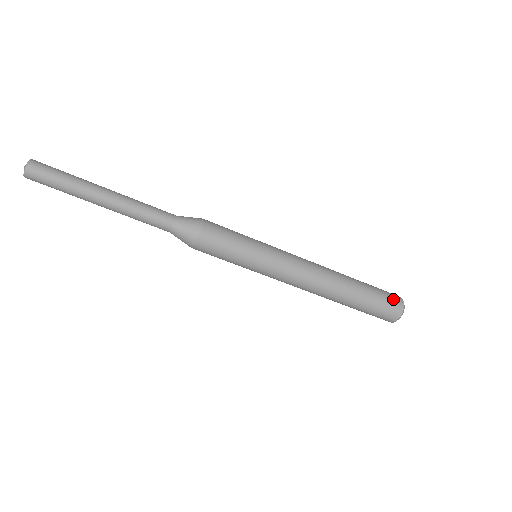
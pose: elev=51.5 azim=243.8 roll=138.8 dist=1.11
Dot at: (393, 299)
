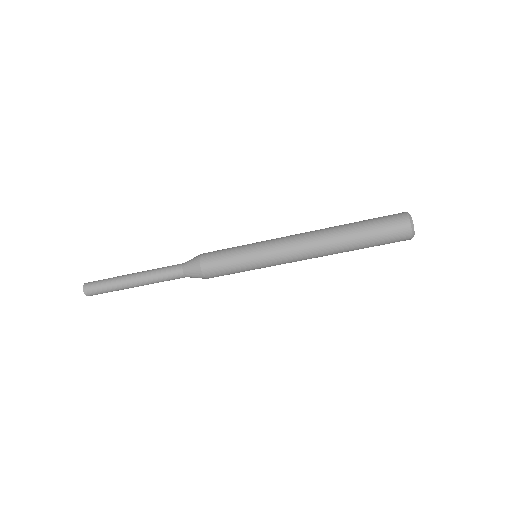
Dot at: (397, 232)
